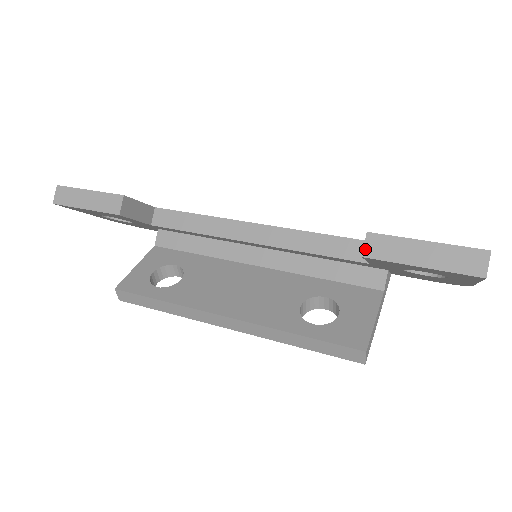
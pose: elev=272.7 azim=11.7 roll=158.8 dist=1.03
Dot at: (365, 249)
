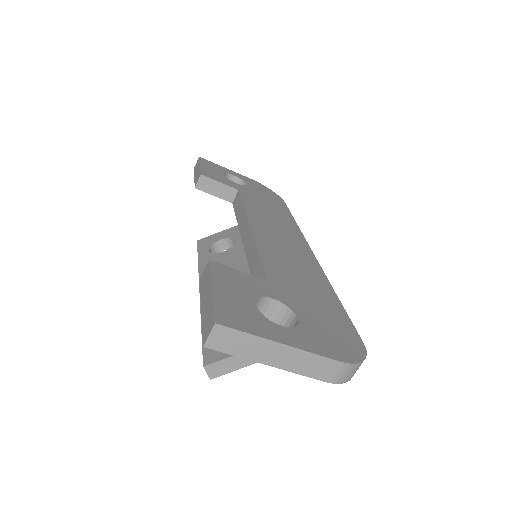
Dot at: (202, 274)
